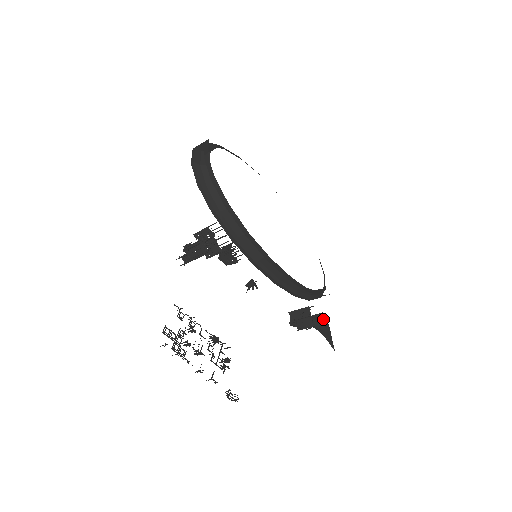
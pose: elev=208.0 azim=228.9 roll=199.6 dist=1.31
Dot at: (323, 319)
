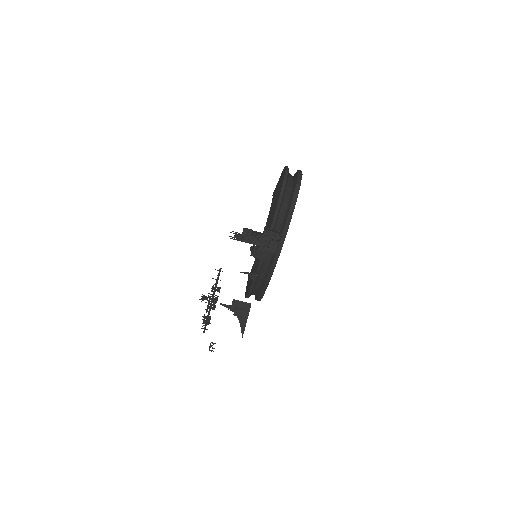
Dot at: occluded
